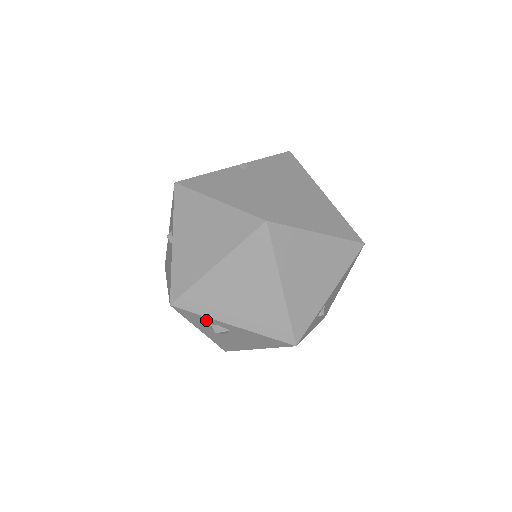
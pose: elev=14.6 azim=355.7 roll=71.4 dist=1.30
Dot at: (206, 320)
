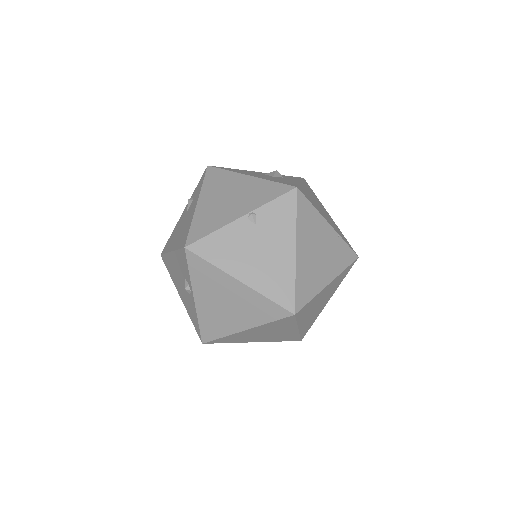
Dot at: occluded
